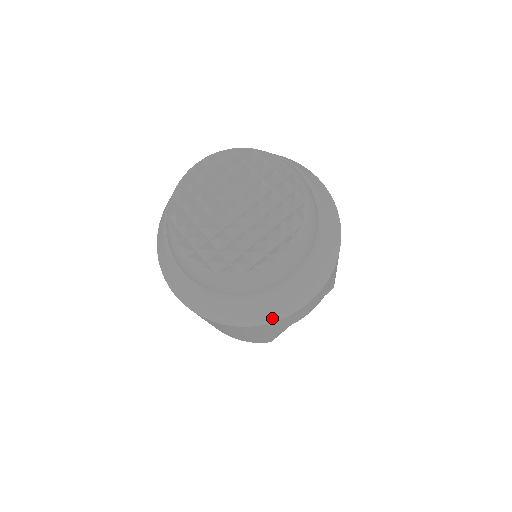
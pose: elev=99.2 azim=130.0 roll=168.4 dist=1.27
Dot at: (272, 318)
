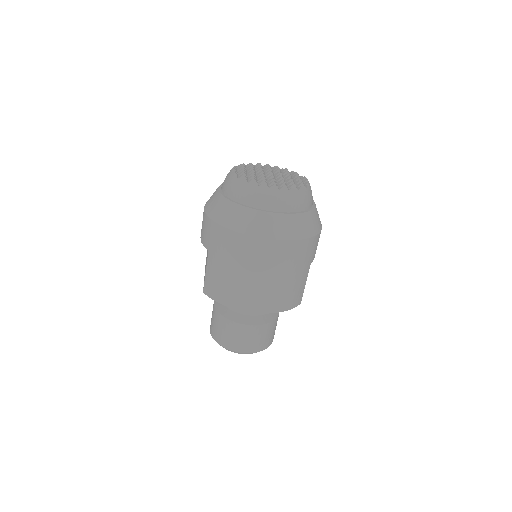
Dot at: (319, 228)
